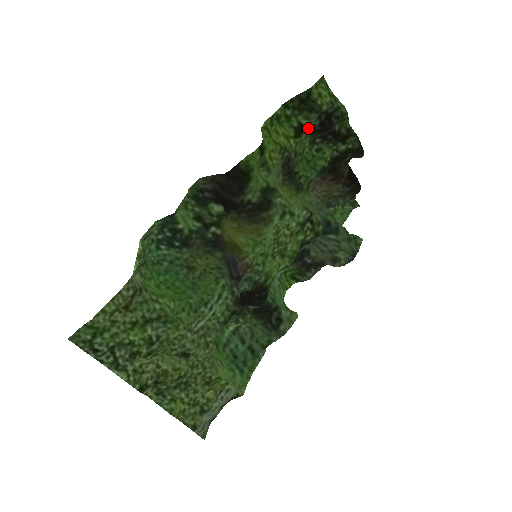
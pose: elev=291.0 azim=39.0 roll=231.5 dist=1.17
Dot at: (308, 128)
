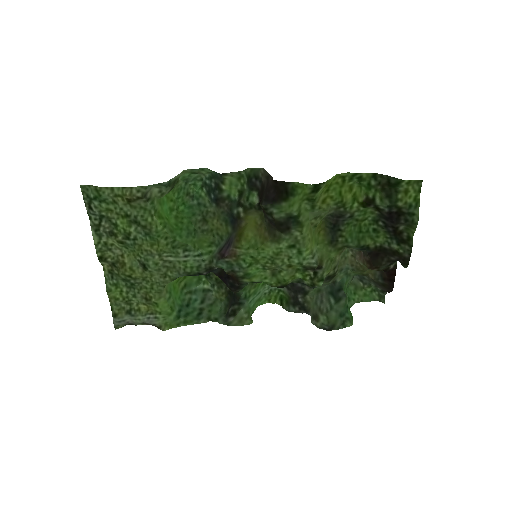
Dot at: (377, 207)
